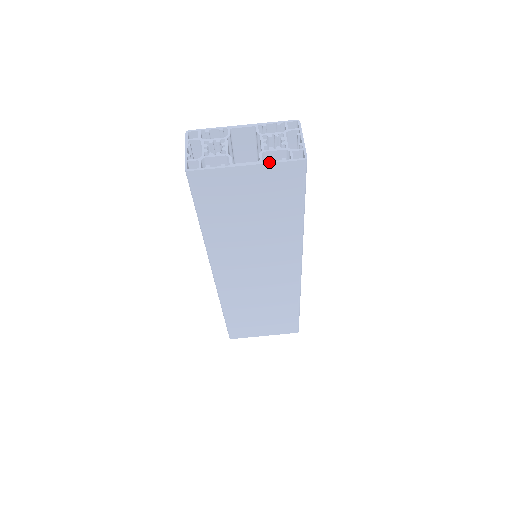
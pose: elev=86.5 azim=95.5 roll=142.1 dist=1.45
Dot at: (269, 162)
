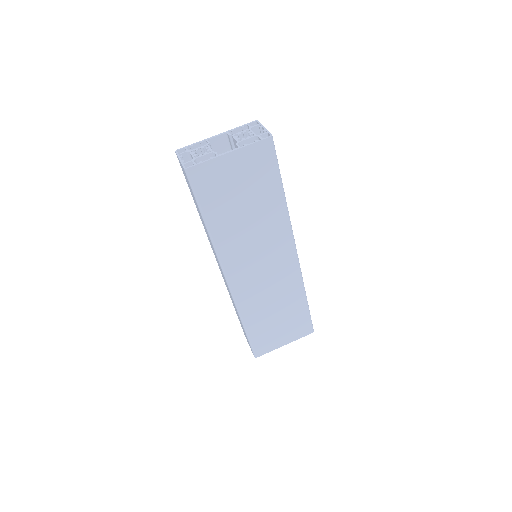
Dot at: (245, 145)
